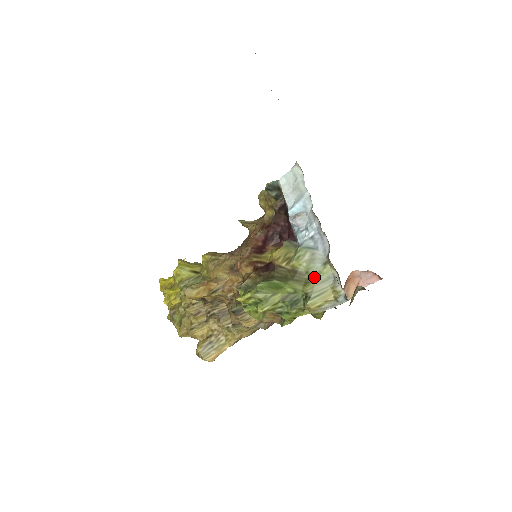
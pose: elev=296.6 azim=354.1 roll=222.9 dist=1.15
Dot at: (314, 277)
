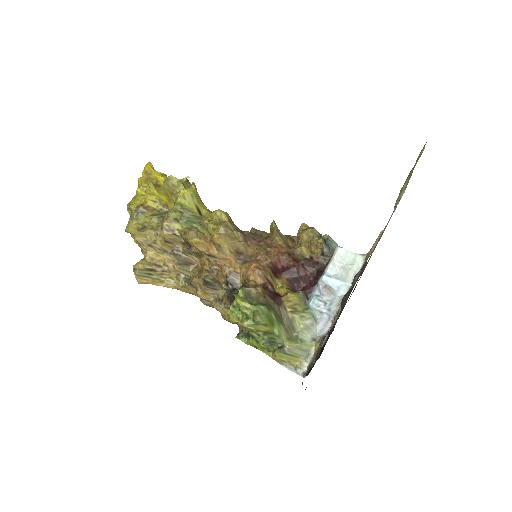
Dot at: (300, 341)
